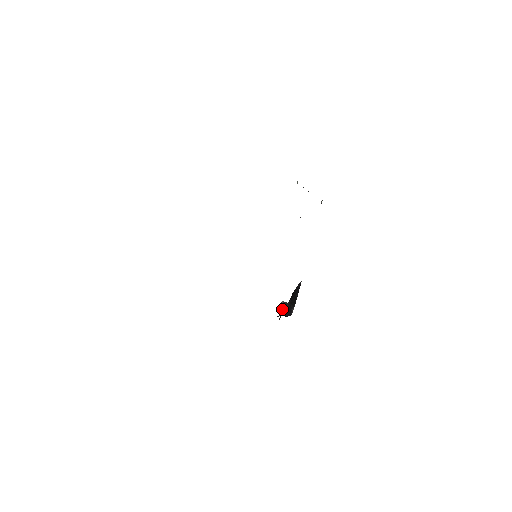
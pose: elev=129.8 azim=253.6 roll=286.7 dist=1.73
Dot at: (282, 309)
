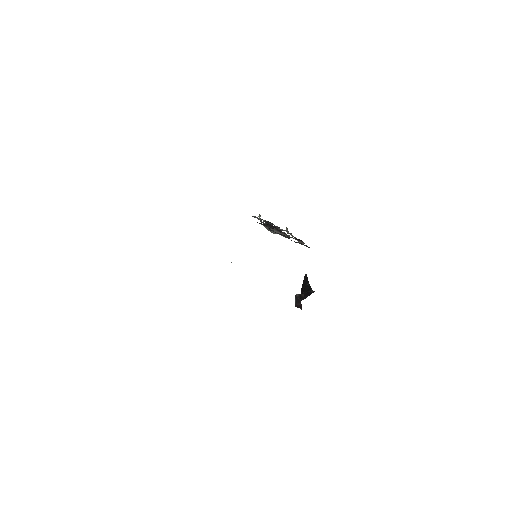
Dot at: (300, 298)
